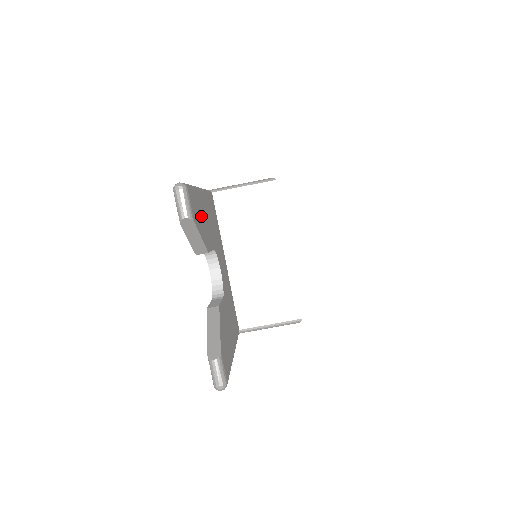
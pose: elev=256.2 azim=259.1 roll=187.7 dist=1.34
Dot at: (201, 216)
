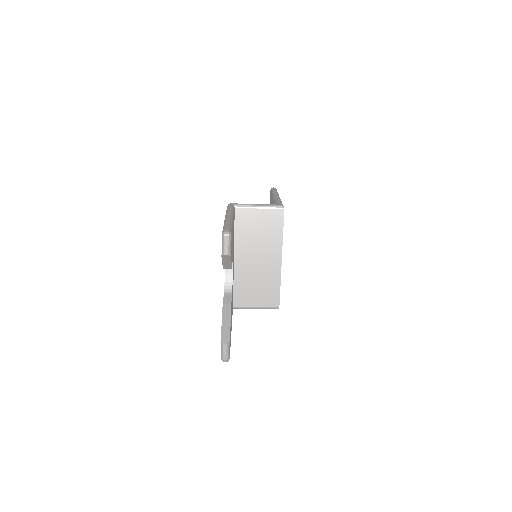
Dot at: occluded
